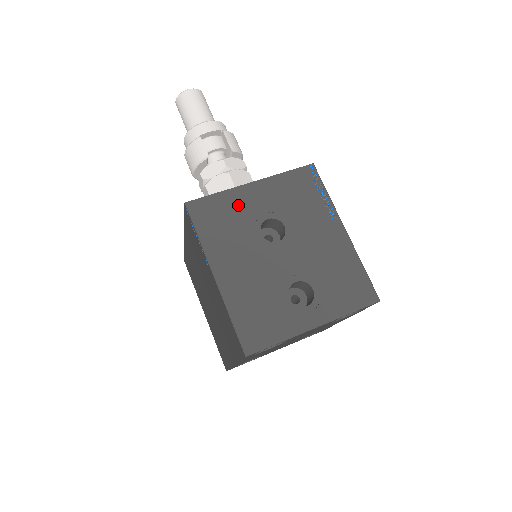
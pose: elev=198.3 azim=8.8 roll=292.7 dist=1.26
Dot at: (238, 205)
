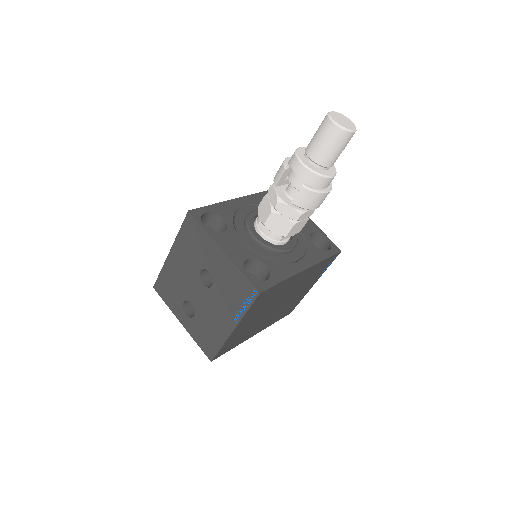
Dot at: (206, 247)
